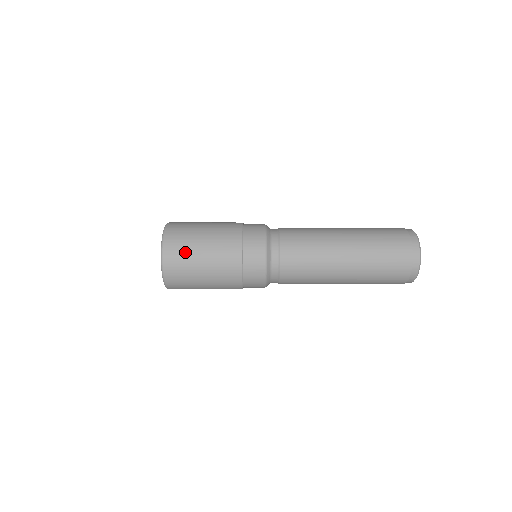
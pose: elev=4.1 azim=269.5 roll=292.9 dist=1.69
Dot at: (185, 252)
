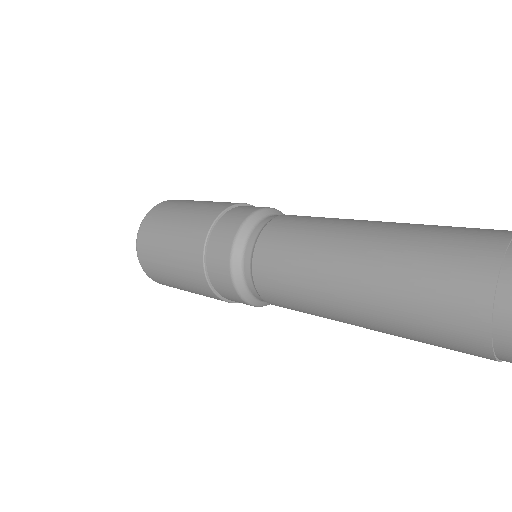
Dot at: (158, 271)
